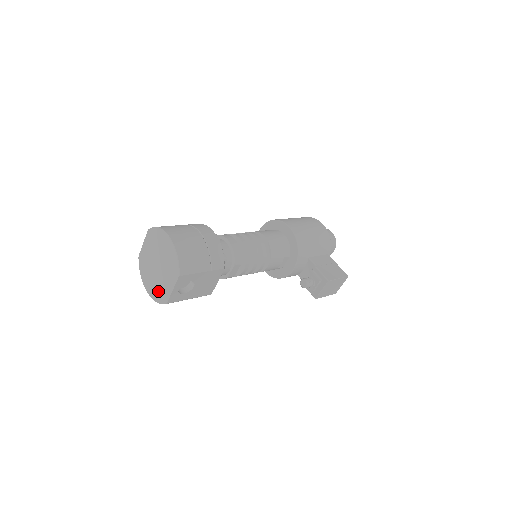
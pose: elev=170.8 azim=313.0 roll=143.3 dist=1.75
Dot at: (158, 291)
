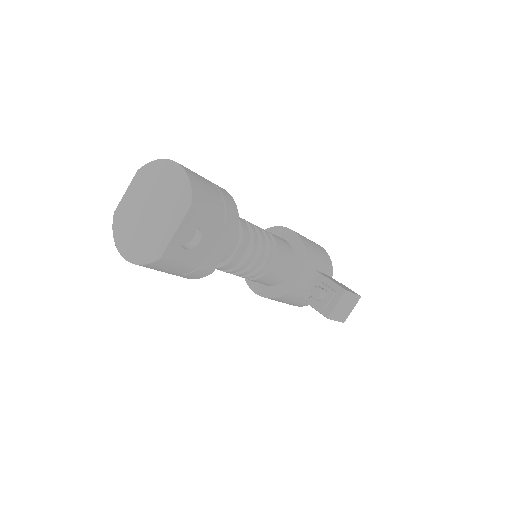
Dot at: (146, 245)
